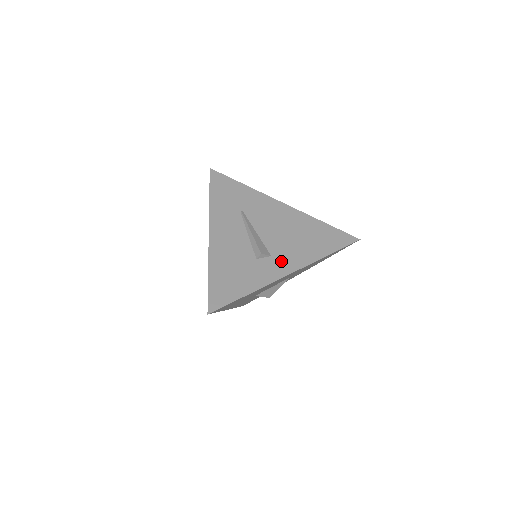
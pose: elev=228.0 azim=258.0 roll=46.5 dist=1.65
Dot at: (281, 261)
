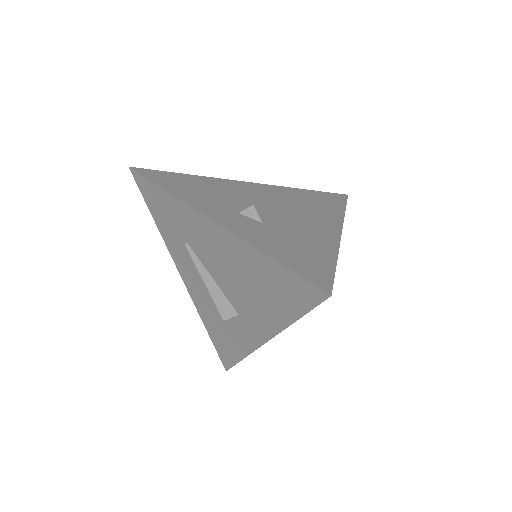
Dot at: (250, 324)
